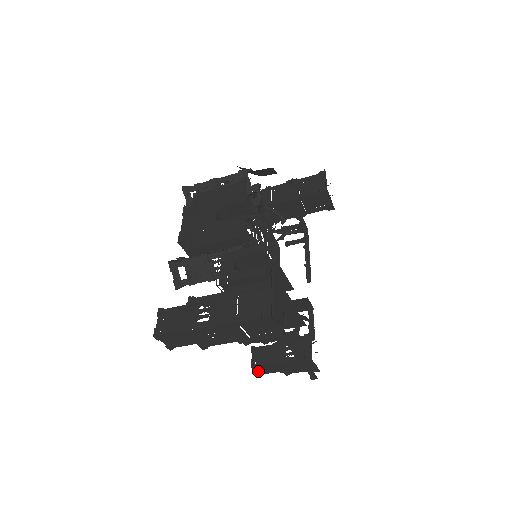
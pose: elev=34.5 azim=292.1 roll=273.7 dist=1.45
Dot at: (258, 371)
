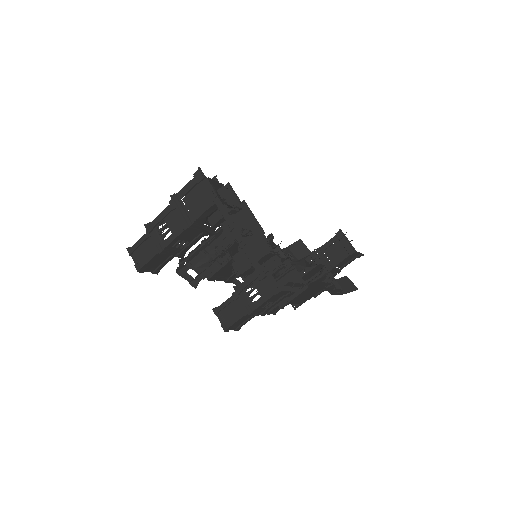
Dot at: (223, 322)
